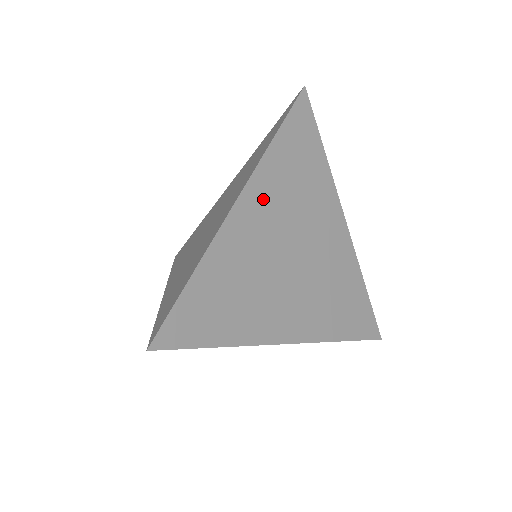
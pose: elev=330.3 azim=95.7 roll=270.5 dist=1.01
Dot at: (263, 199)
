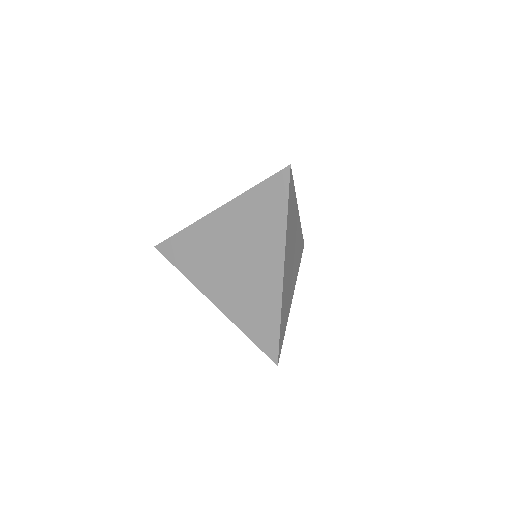
Dot at: (287, 253)
